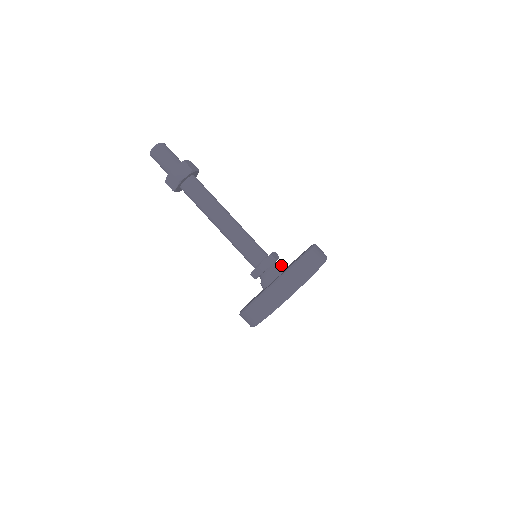
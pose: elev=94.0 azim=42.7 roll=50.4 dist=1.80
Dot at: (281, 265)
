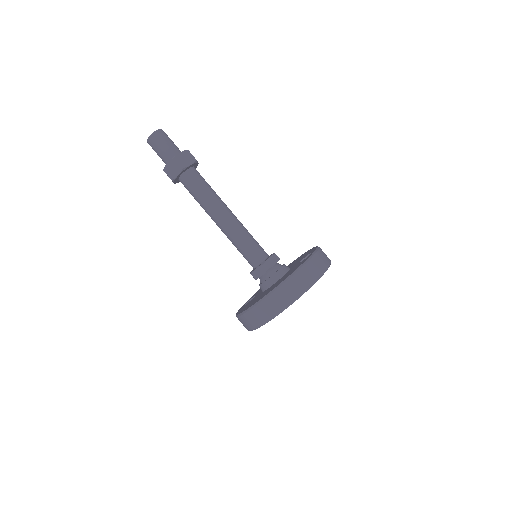
Dot at: (284, 265)
